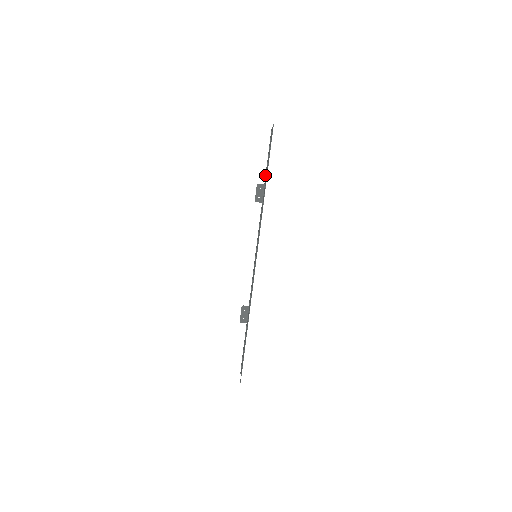
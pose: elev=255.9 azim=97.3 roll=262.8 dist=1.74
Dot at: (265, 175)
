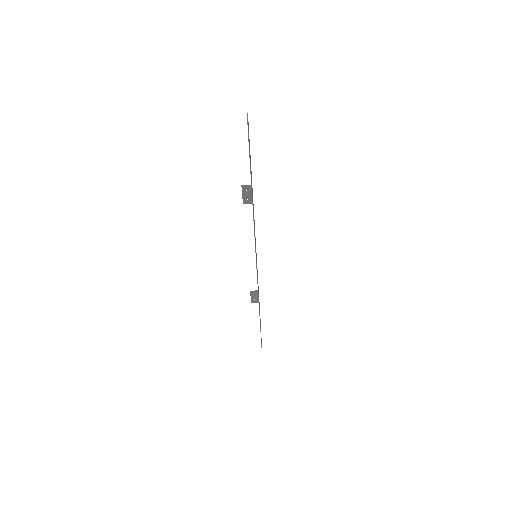
Dot at: occluded
